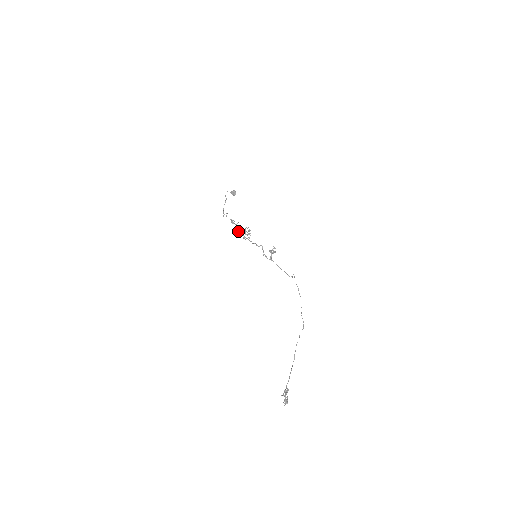
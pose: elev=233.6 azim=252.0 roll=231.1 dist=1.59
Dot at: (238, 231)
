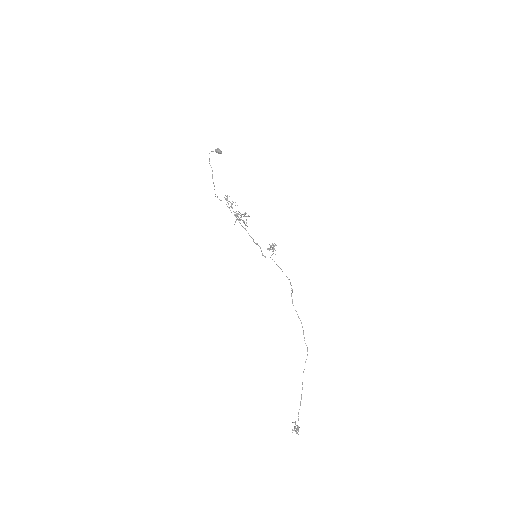
Dot at: occluded
